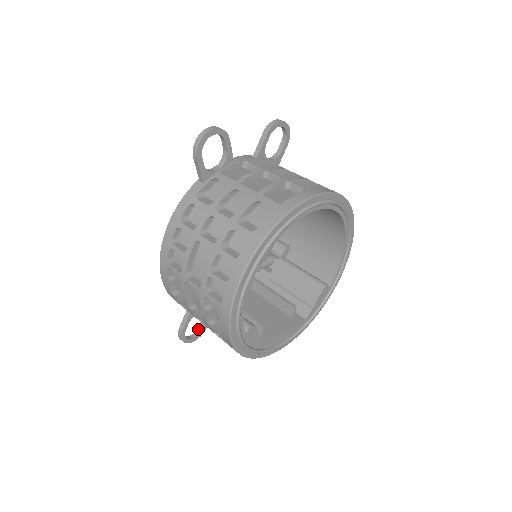
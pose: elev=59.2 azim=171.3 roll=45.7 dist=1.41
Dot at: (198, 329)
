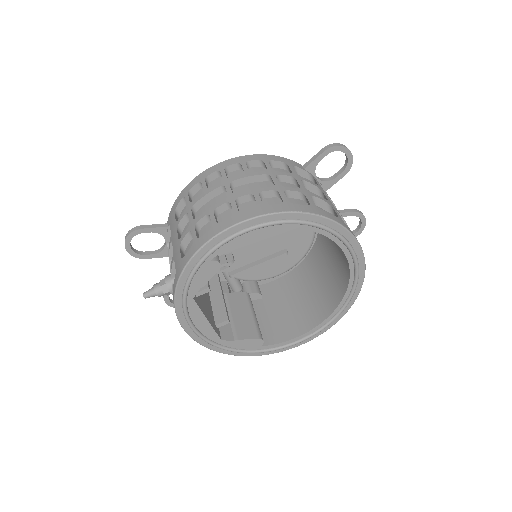
Dot at: (141, 251)
